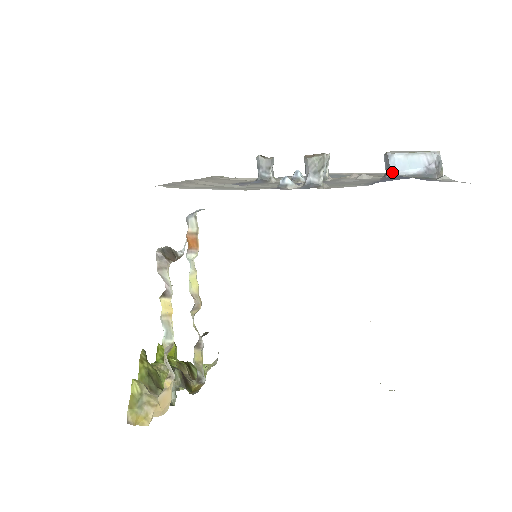
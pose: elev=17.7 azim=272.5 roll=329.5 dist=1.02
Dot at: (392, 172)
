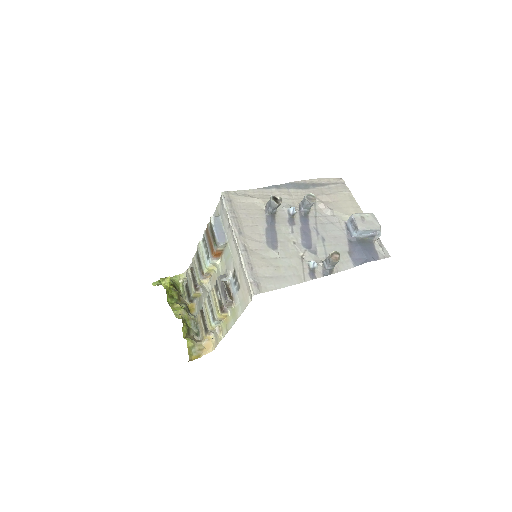
Dot at: (356, 236)
